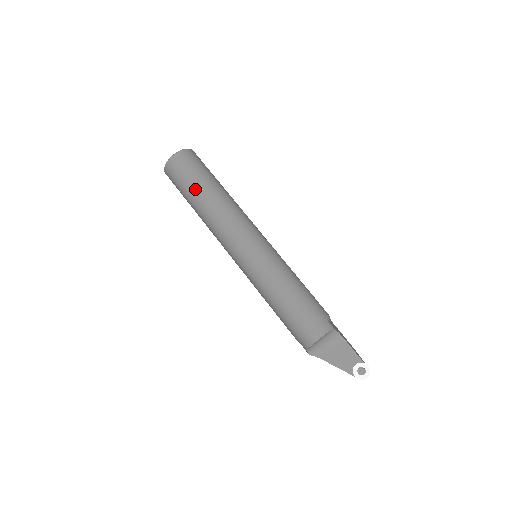
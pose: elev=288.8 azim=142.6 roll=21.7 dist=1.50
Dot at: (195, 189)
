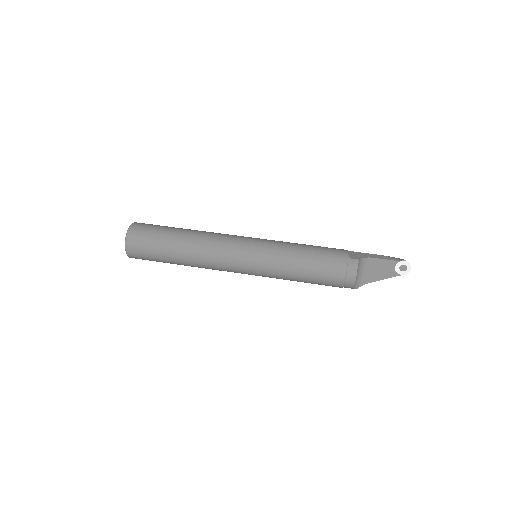
Dot at: (167, 254)
